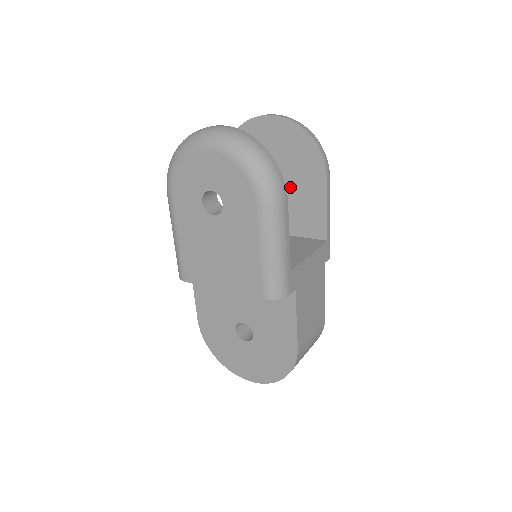
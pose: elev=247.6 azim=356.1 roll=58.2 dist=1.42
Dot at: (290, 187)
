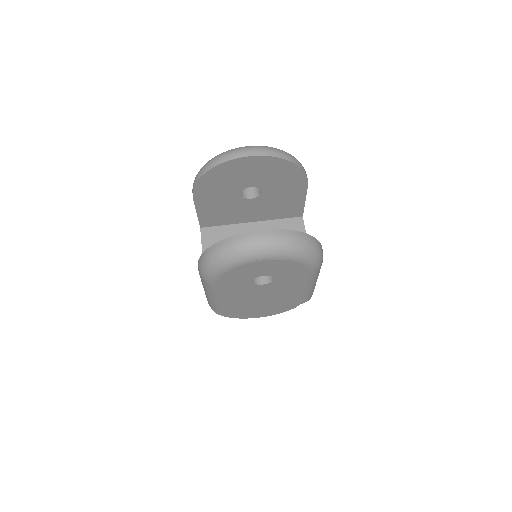
Dot at: (270, 196)
